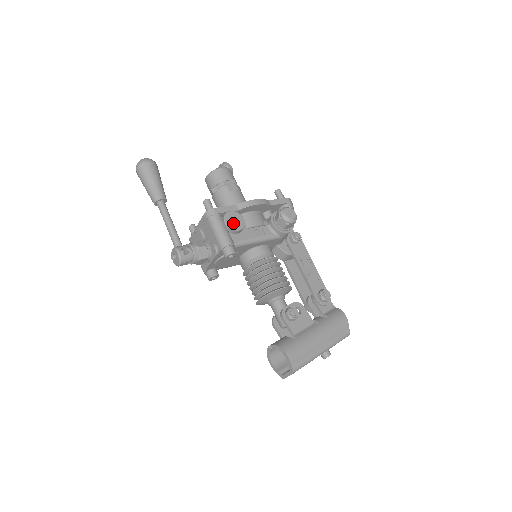
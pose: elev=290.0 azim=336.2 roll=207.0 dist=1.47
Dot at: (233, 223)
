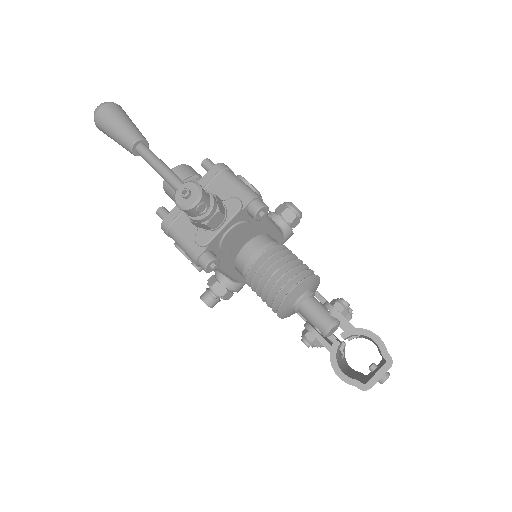
Dot at: occluded
